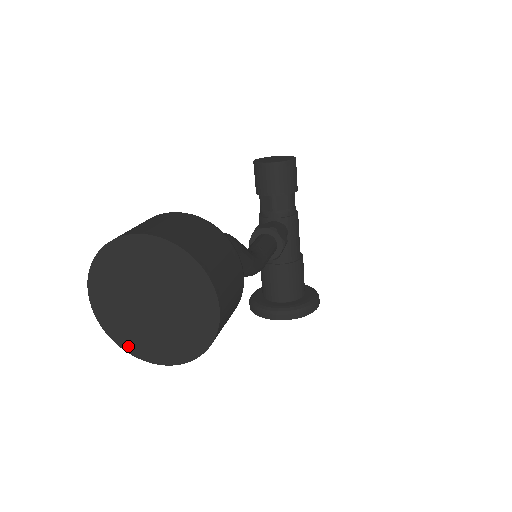
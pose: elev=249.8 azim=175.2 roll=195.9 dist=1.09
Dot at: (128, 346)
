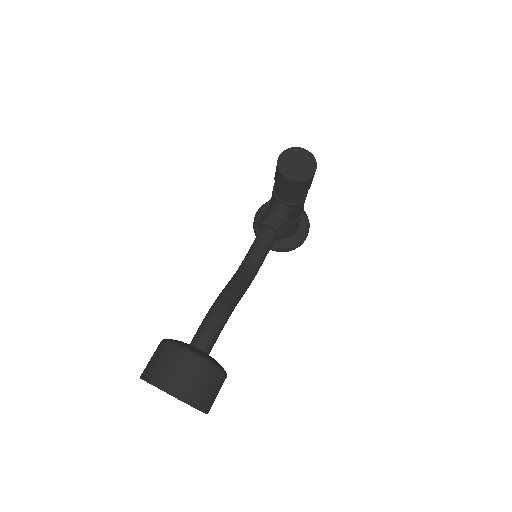
Dot at: occluded
